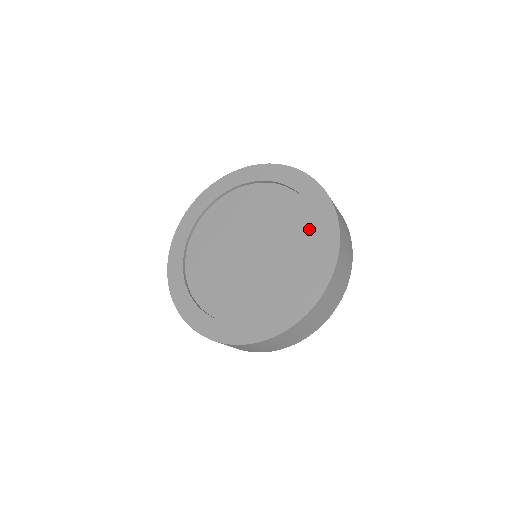
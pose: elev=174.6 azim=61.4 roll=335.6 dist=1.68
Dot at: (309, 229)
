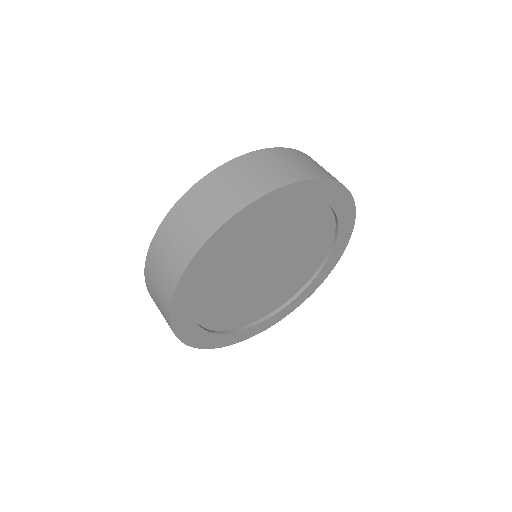
Dot at: occluded
